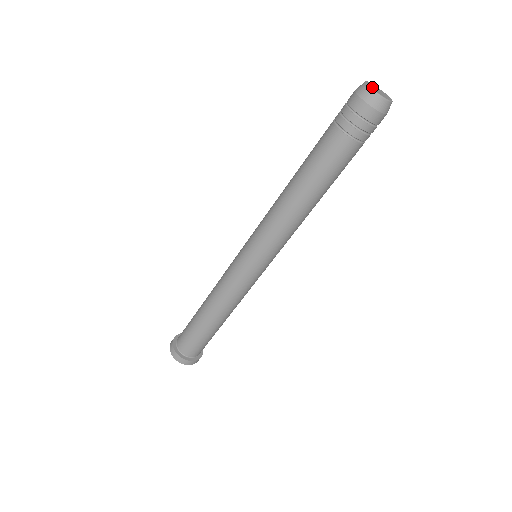
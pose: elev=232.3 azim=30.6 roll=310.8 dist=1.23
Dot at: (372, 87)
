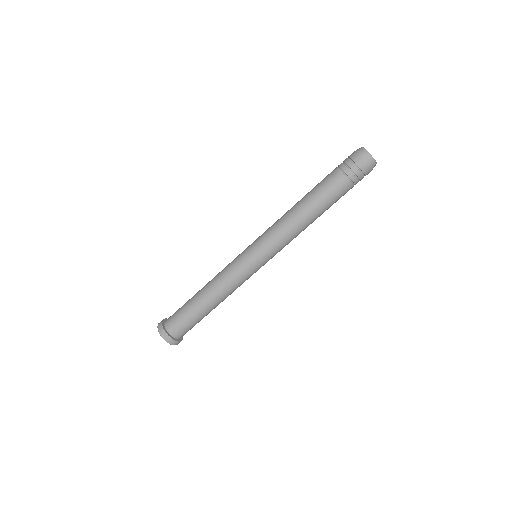
Dot at: occluded
